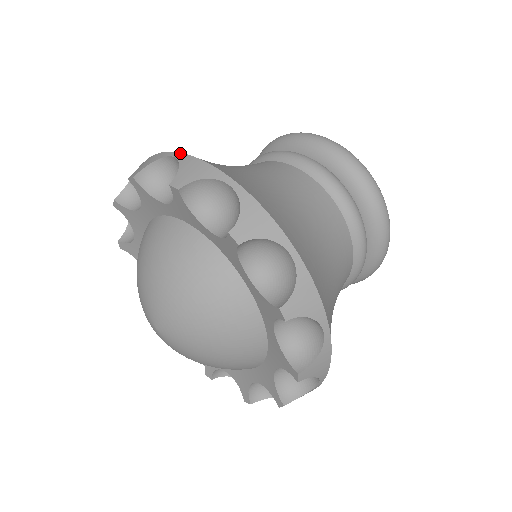
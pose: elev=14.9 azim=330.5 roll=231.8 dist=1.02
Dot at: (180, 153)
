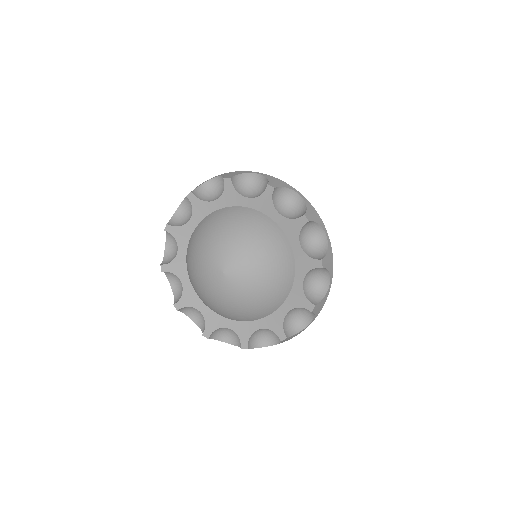
Dot at: (262, 173)
